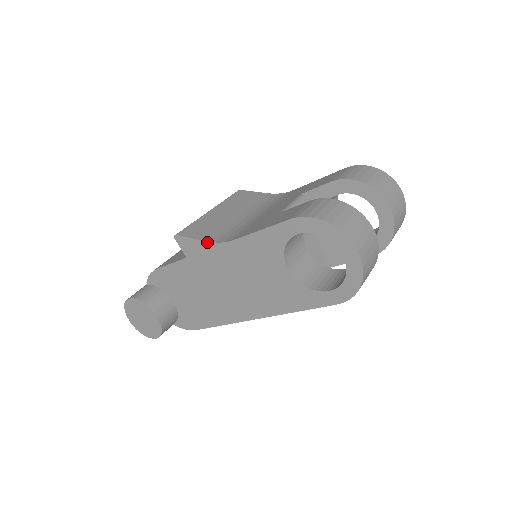
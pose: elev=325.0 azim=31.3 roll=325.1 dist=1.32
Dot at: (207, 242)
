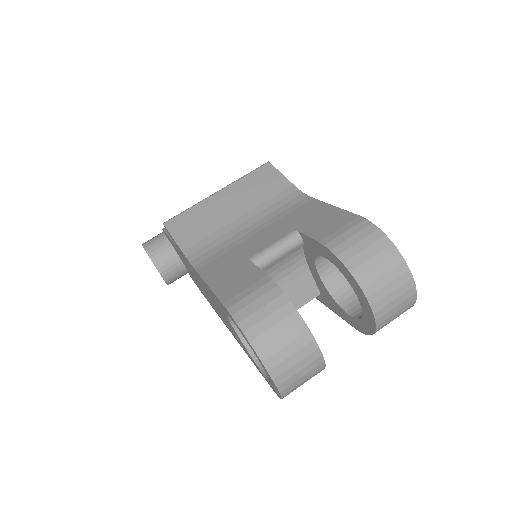
Dot at: (182, 251)
